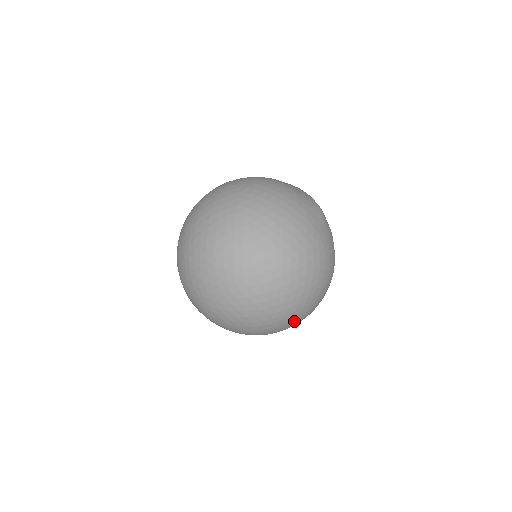
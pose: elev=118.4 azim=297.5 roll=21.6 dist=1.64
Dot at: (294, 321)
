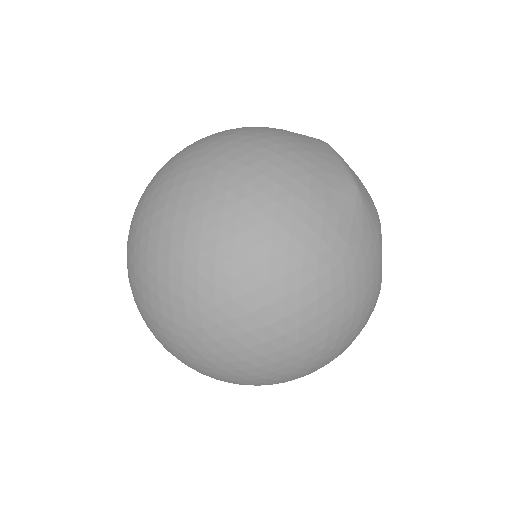
Dot at: (305, 374)
